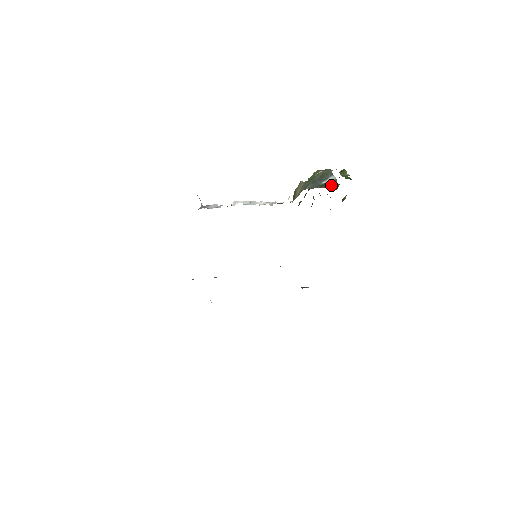
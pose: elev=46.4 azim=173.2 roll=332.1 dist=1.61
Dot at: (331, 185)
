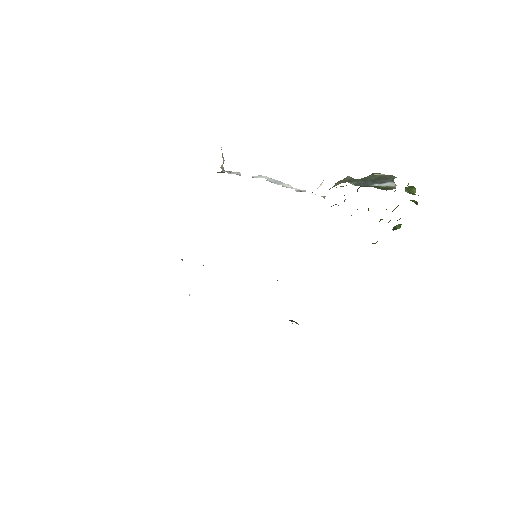
Dot at: (383, 189)
